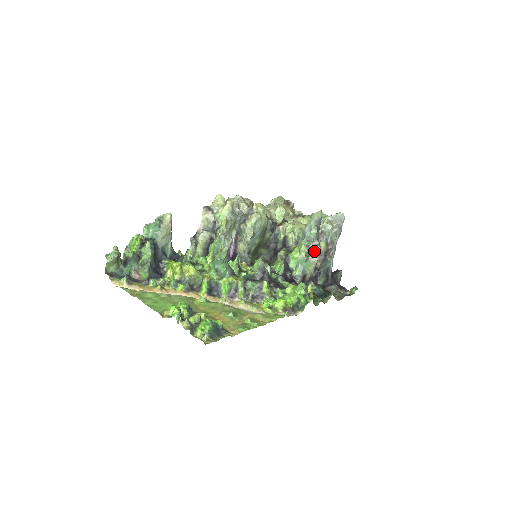
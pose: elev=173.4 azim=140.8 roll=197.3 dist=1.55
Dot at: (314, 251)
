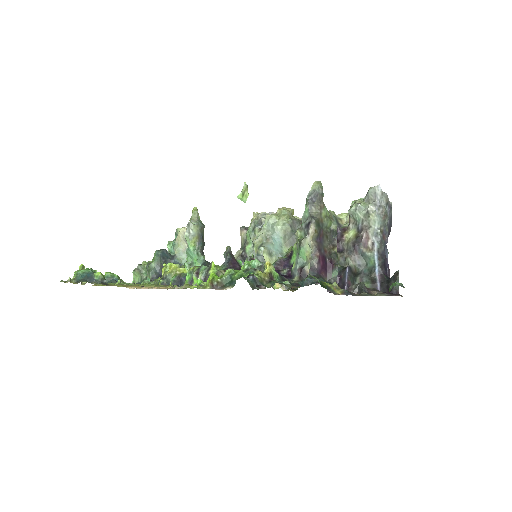
Dot at: (307, 231)
